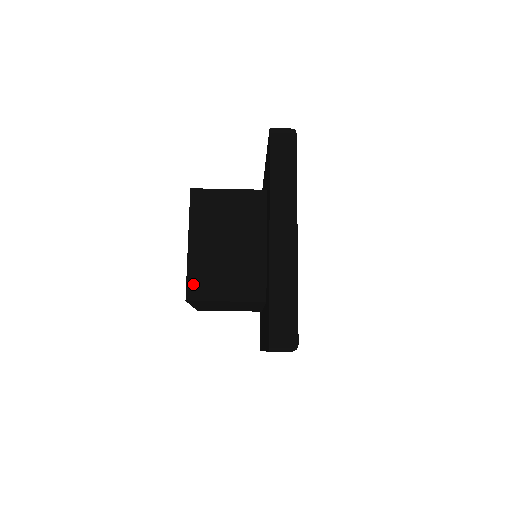
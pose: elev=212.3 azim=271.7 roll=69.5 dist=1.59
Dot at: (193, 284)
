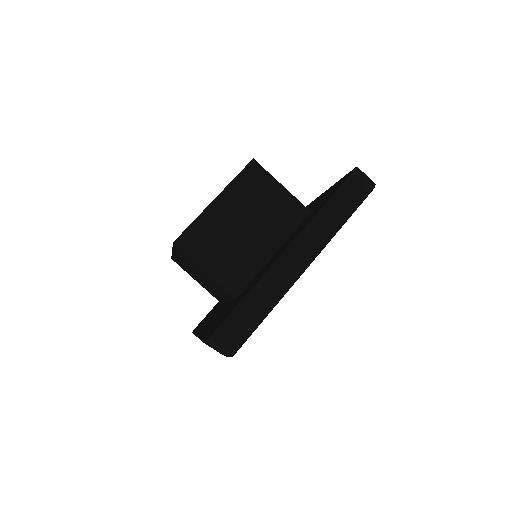
Dot at: (191, 234)
